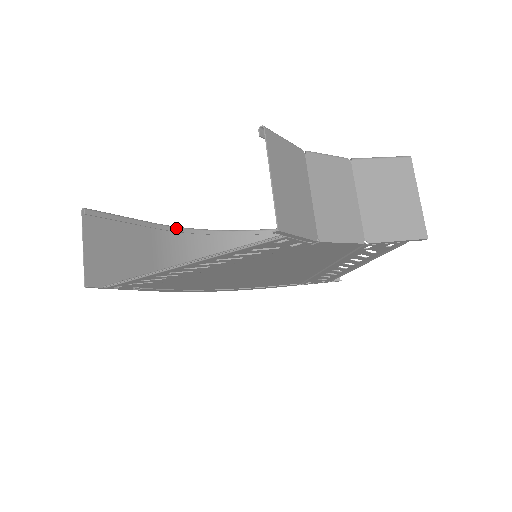
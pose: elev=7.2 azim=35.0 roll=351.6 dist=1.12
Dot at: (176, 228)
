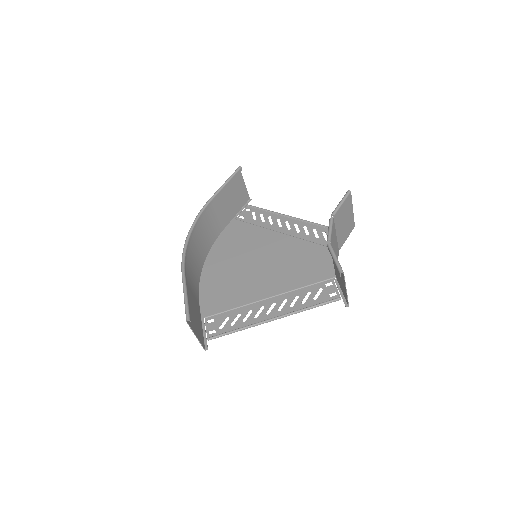
Dot at: (185, 257)
